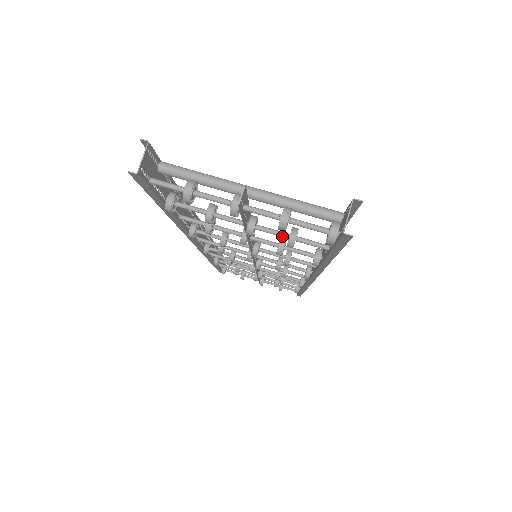
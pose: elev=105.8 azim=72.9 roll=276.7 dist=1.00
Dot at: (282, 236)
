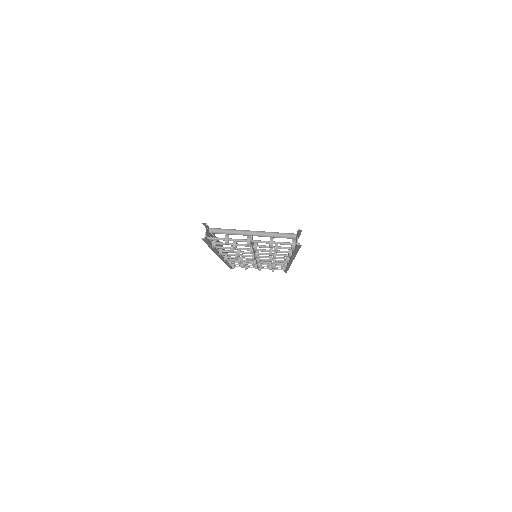
Dot at: occluded
